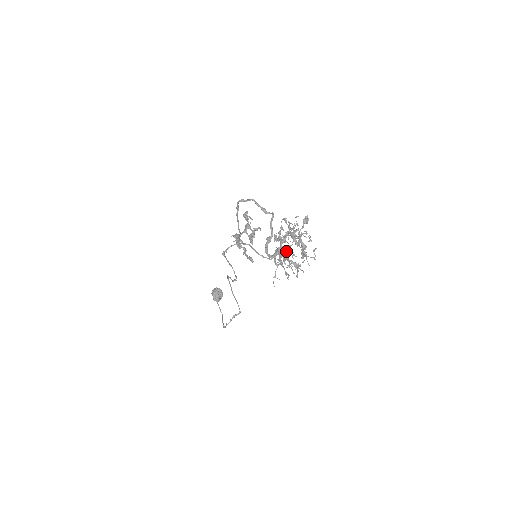
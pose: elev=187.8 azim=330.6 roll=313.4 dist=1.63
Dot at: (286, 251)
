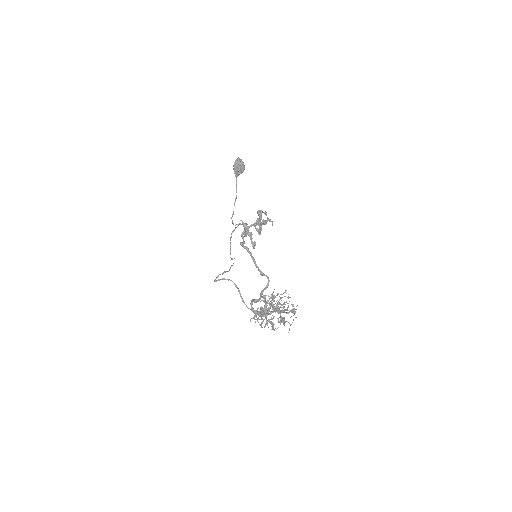
Dot at: (266, 318)
